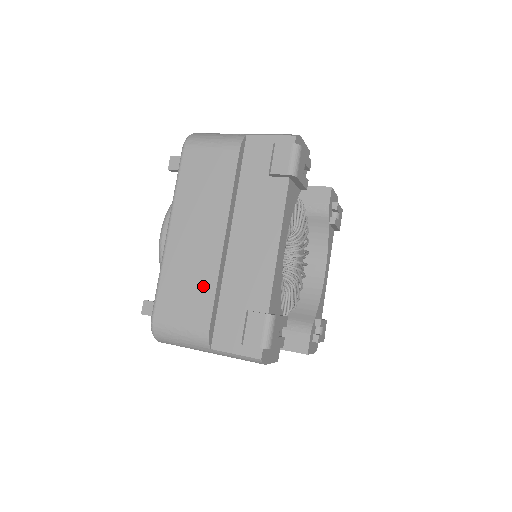
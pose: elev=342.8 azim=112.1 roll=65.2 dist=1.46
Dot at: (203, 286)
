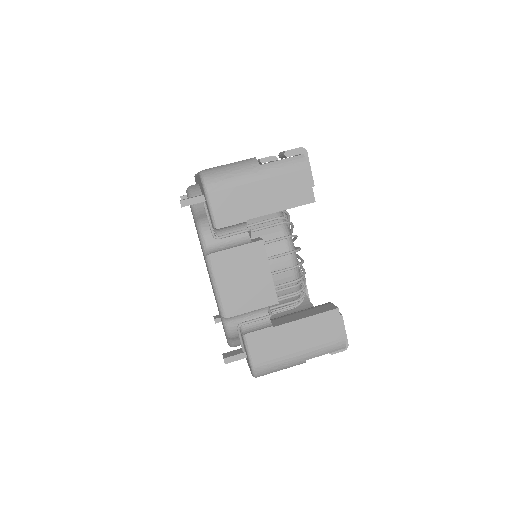
Dot at: occluded
